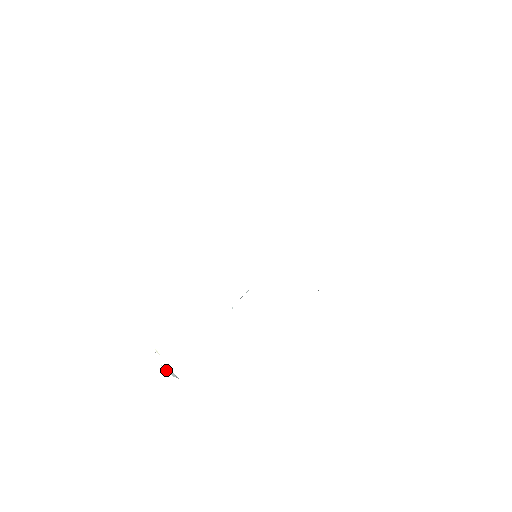
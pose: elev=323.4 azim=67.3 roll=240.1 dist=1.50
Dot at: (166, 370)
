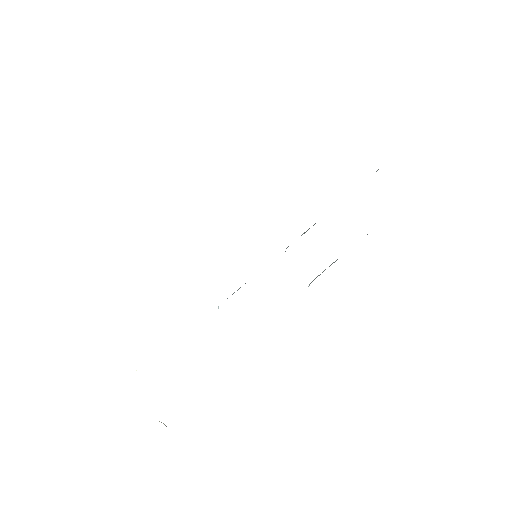
Dot at: occluded
